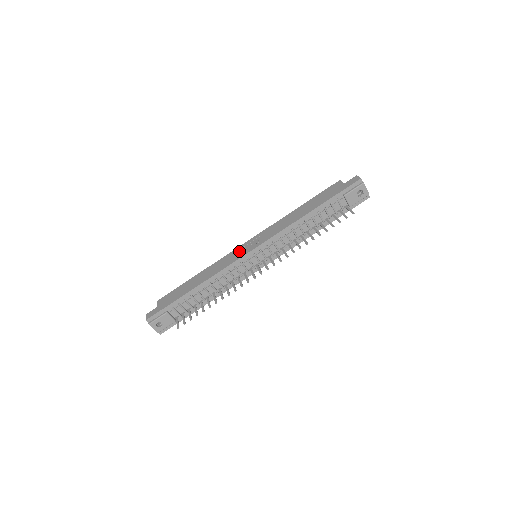
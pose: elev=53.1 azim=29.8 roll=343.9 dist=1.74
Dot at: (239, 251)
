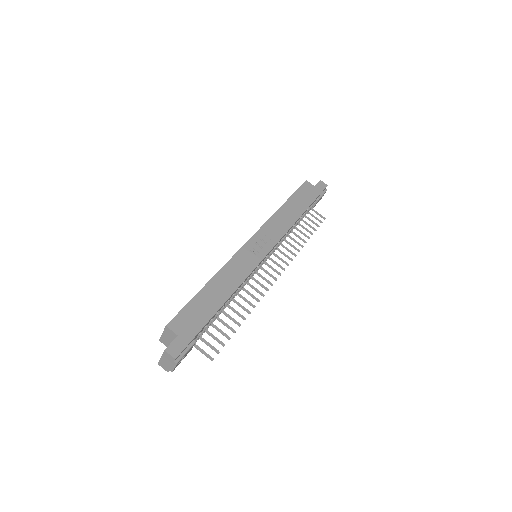
Dot at: (250, 251)
